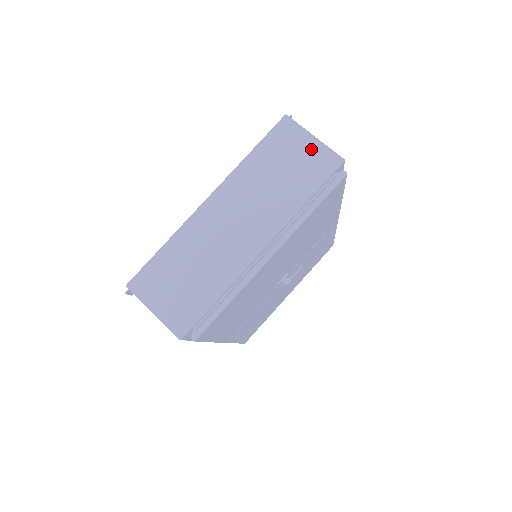
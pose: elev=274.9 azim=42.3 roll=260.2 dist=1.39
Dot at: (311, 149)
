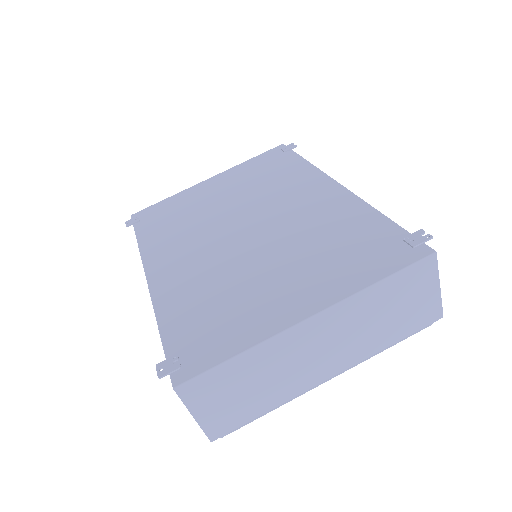
Dot at: (429, 298)
